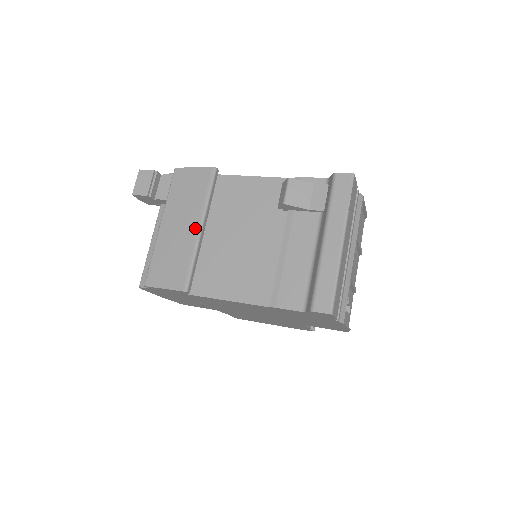
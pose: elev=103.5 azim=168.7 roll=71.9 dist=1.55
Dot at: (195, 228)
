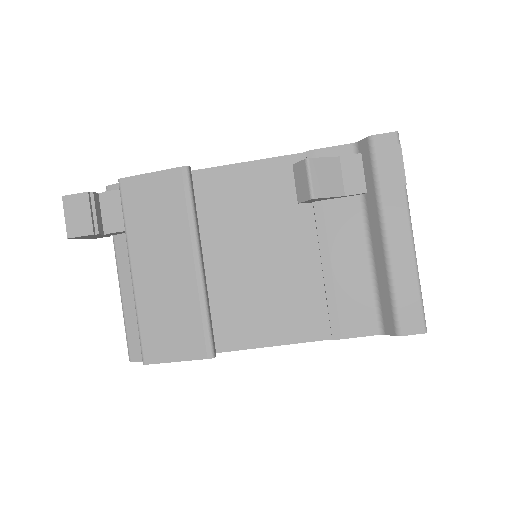
Dot at: (191, 265)
